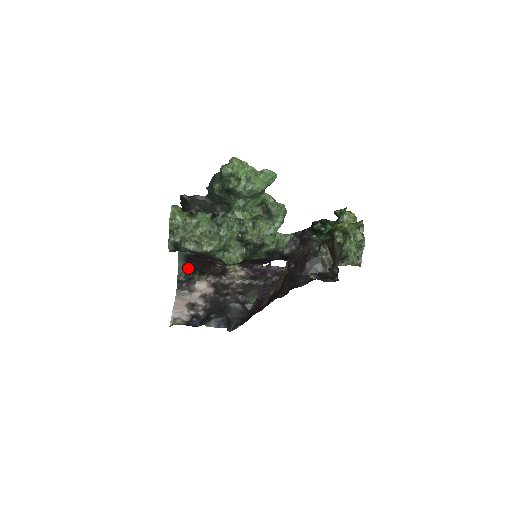
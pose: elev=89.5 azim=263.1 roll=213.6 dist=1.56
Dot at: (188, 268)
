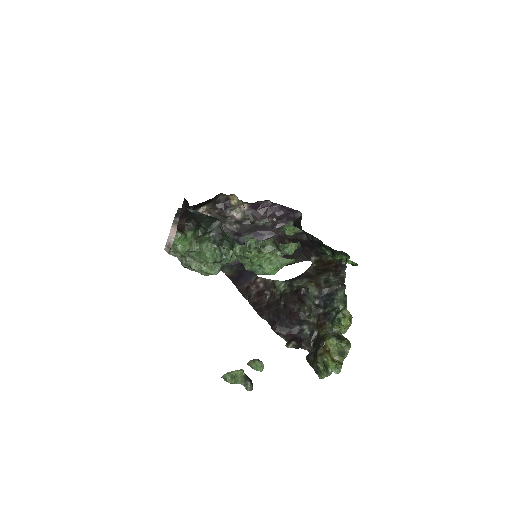
Dot at: occluded
